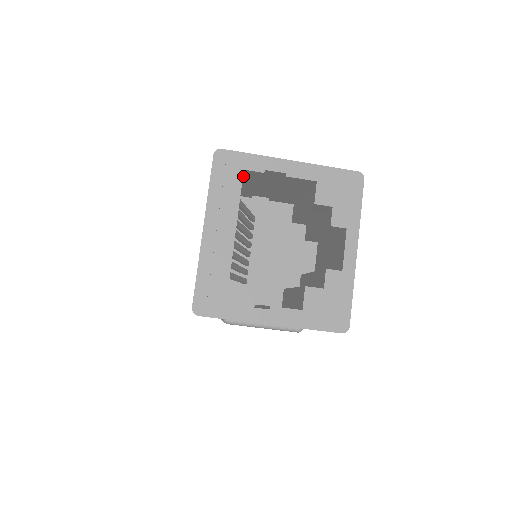
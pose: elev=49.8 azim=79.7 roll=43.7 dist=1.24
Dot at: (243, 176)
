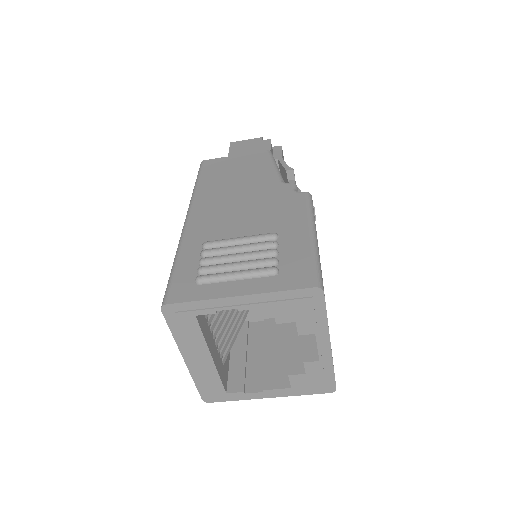
Dot at: occluded
